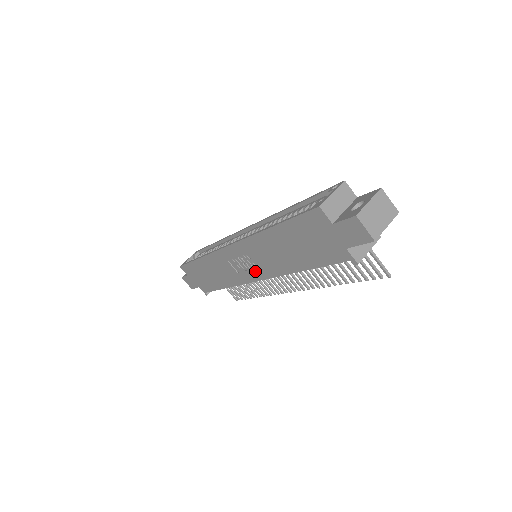
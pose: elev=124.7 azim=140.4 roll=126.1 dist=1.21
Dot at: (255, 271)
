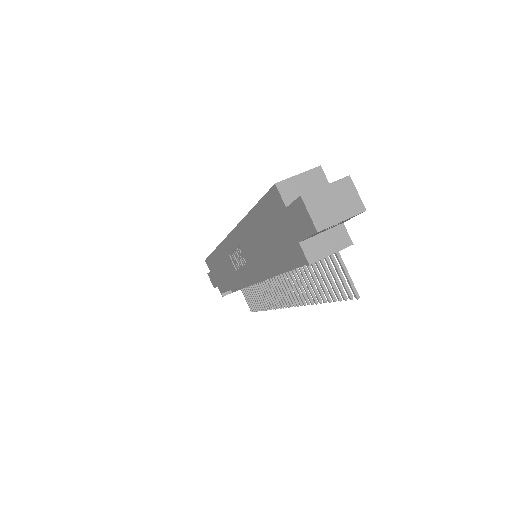
Dot at: (246, 269)
